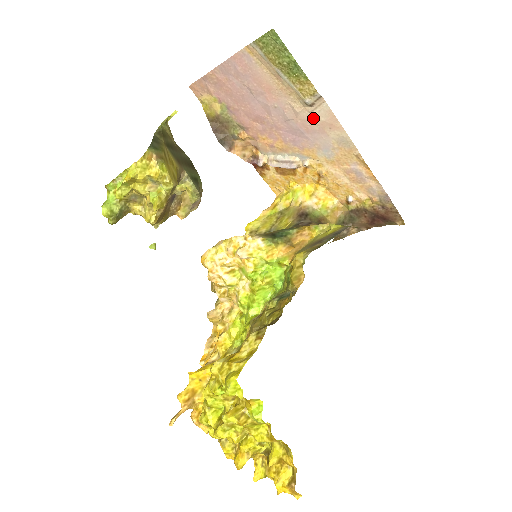
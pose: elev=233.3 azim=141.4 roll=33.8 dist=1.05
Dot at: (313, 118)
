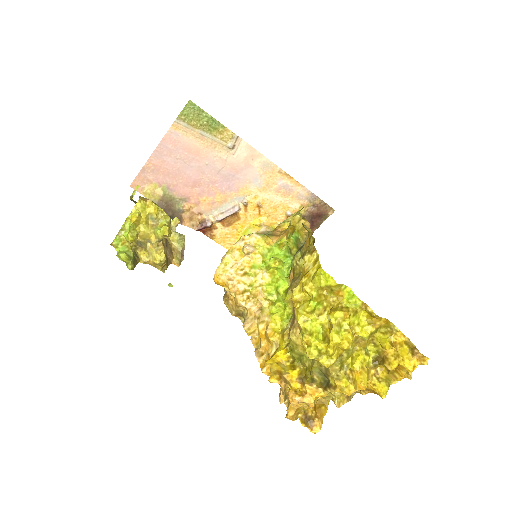
Dot at: (238, 158)
